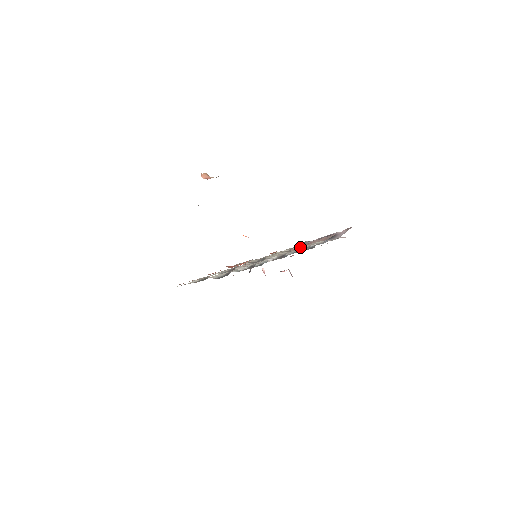
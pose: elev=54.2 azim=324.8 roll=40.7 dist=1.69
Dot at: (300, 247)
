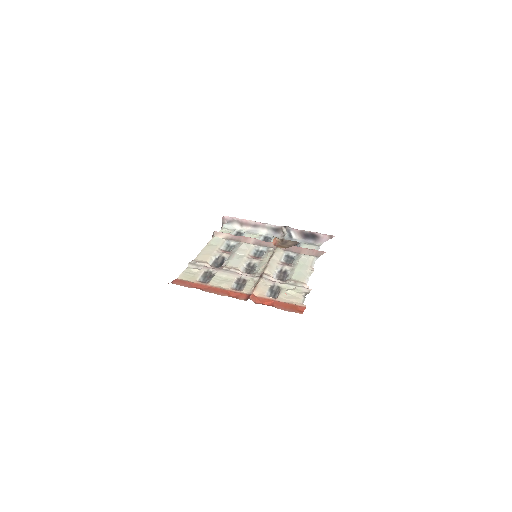
Dot at: (306, 278)
